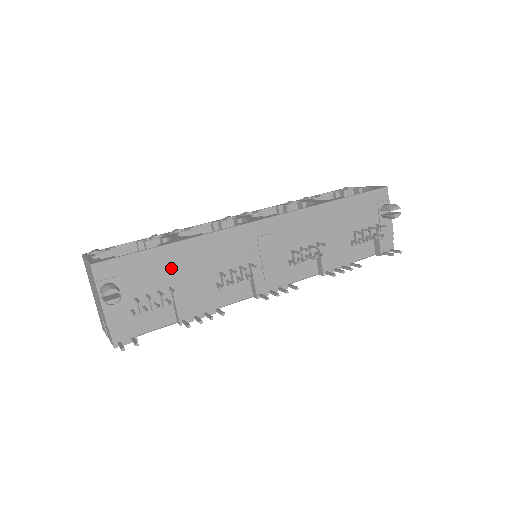
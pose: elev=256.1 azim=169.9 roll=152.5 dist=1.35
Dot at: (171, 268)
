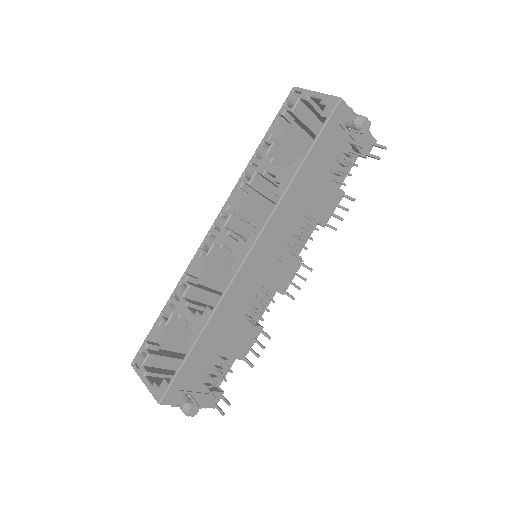
Dot at: (209, 350)
